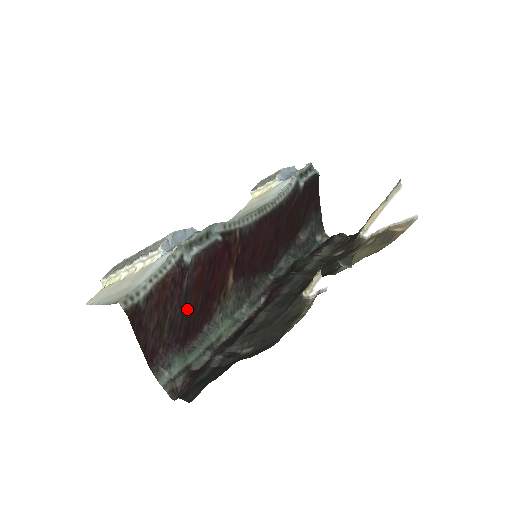
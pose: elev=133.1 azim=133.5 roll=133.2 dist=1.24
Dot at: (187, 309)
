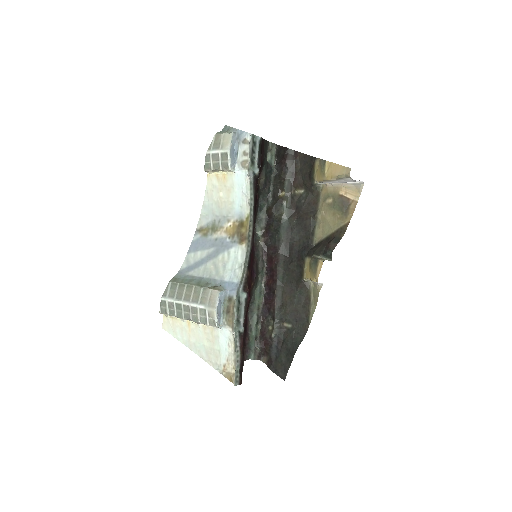
Dot at: occluded
